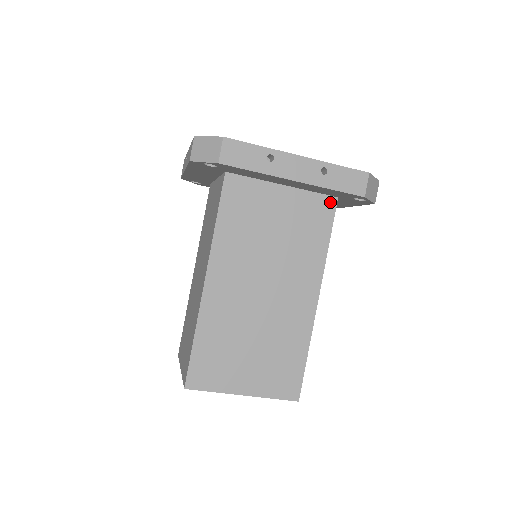
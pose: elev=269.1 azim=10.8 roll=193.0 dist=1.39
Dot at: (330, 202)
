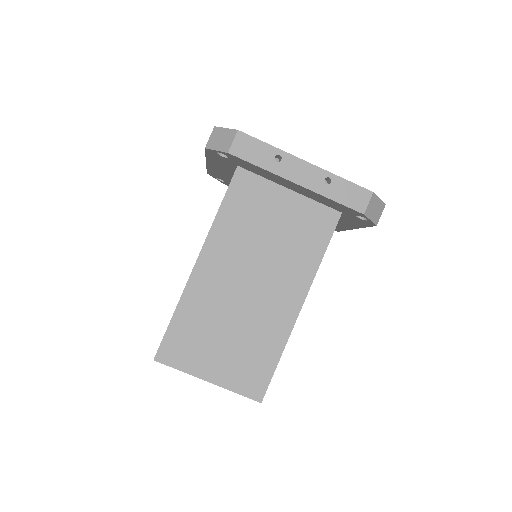
Dot at: (333, 215)
